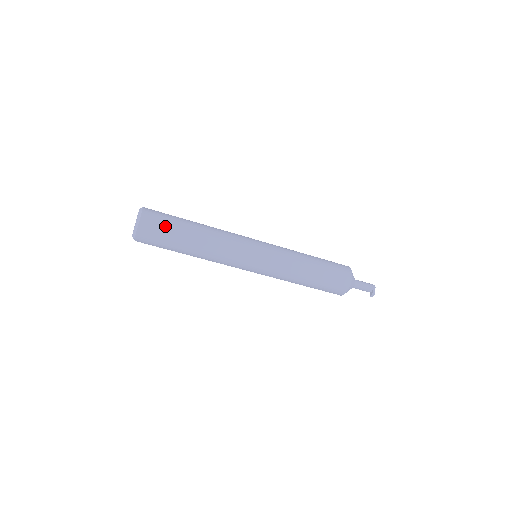
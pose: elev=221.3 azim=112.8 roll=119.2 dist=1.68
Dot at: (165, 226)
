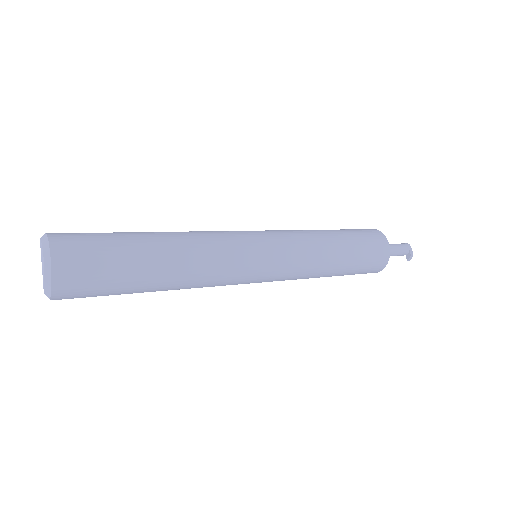
Dot at: (102, 256)
